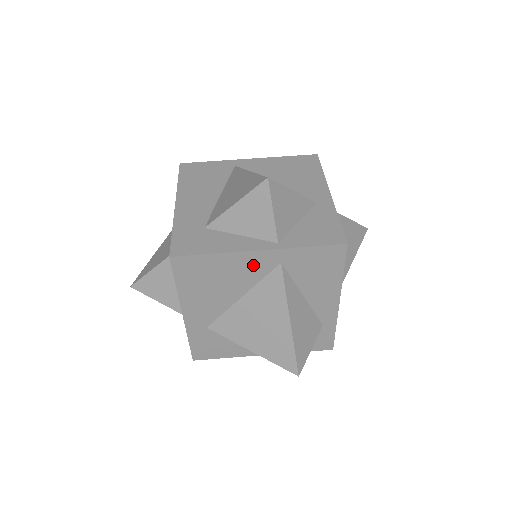
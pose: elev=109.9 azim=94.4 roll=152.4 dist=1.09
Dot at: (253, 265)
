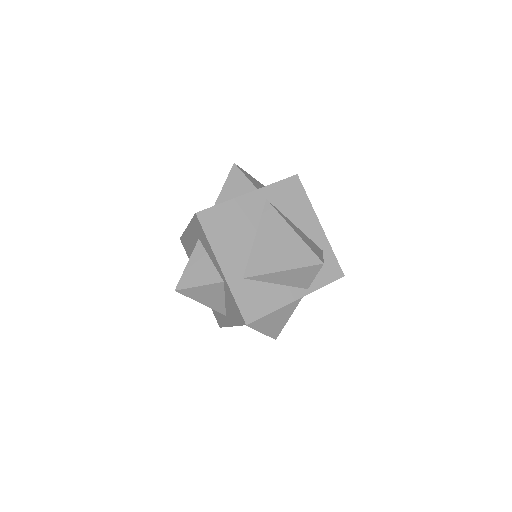
Dot at: (250, 206)
